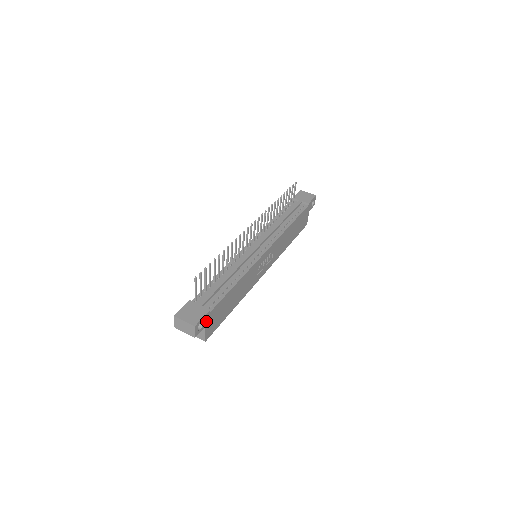
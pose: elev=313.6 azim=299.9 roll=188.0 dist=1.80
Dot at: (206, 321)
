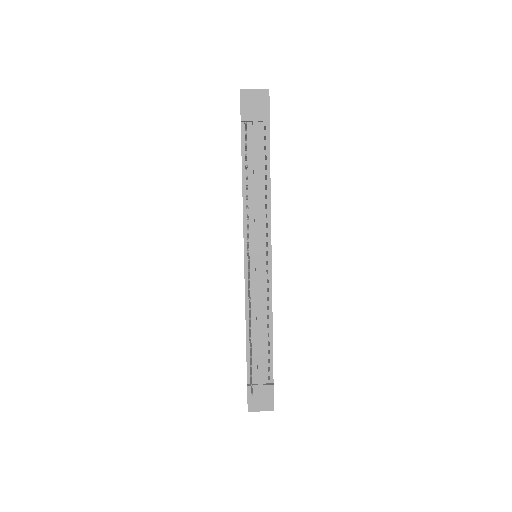
Dot at: occluded
